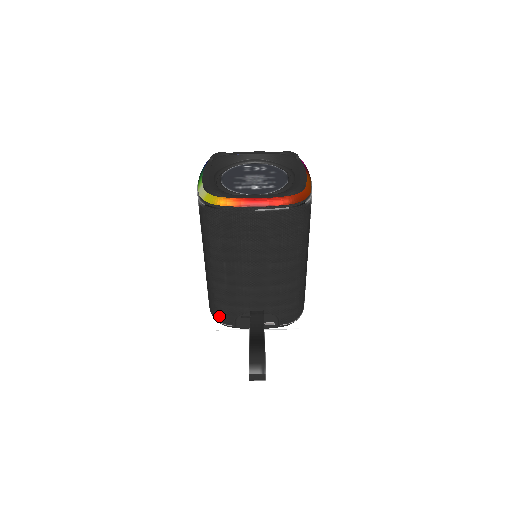
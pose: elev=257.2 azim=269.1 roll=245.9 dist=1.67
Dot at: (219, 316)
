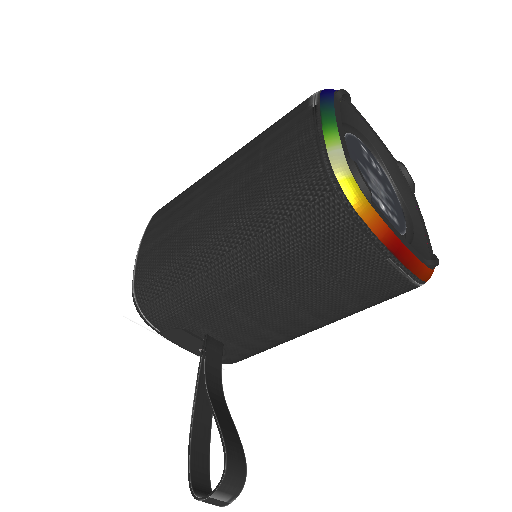
Dot at: (153, 309)
